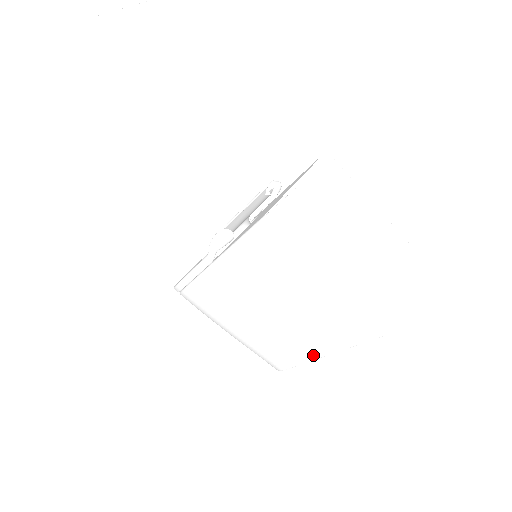
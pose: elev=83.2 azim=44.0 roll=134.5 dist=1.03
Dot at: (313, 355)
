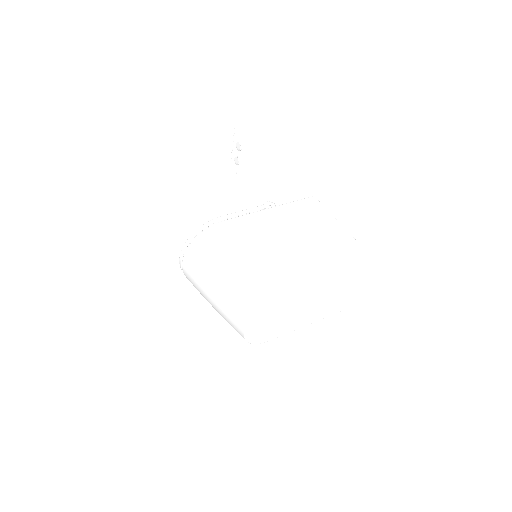
Dot at: (317, 274)
